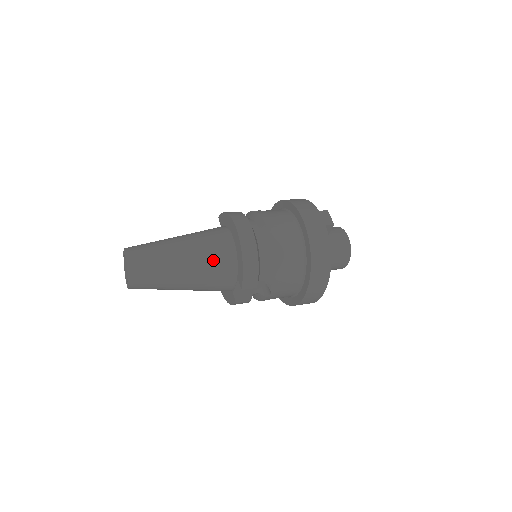
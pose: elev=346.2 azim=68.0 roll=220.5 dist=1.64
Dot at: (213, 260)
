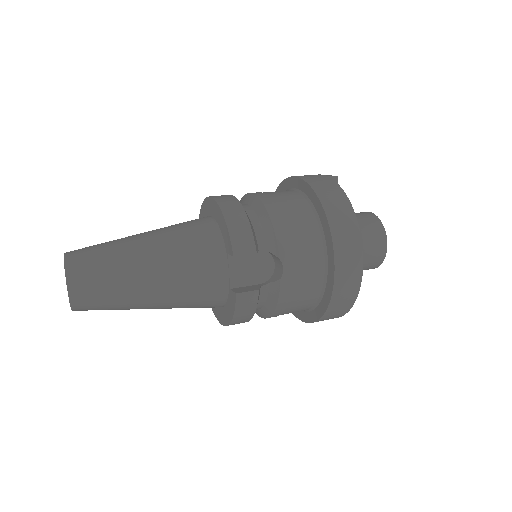
Dot at: (186, 235)
